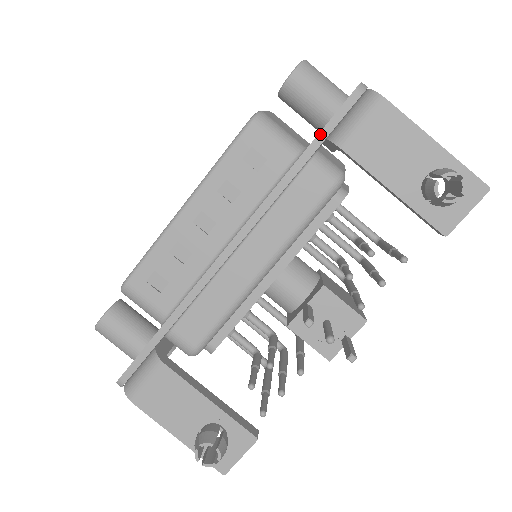
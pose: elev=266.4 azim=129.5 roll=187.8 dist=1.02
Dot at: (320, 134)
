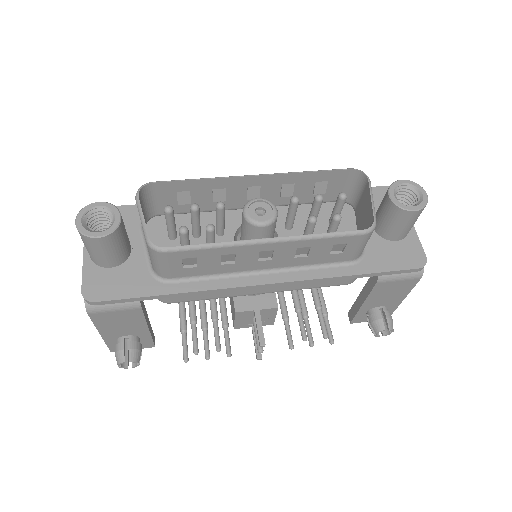
Dot at: (382, 273)
